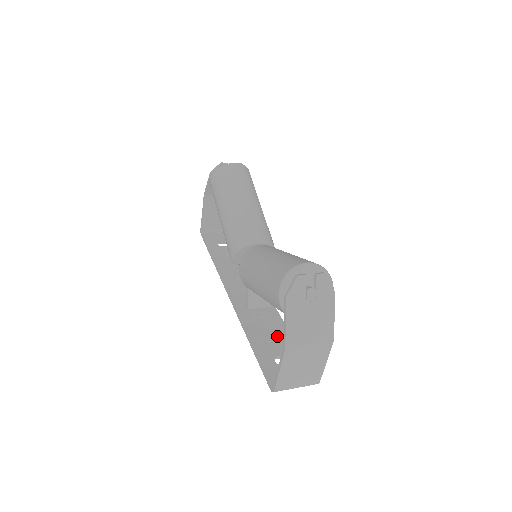
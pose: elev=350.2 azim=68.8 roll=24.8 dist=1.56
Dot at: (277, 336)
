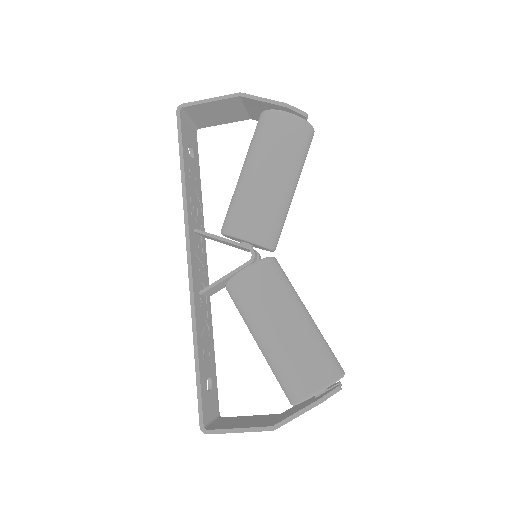
Dot at: (209, 346)
